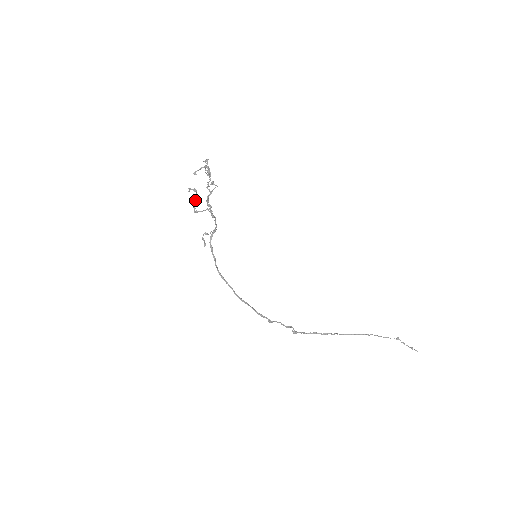
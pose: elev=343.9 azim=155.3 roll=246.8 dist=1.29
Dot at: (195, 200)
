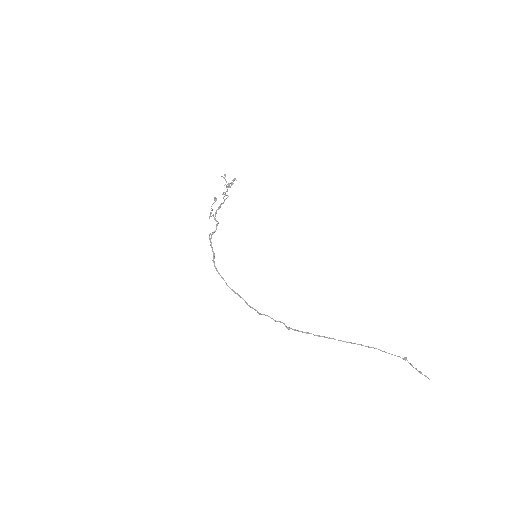
Dot at: occluded
